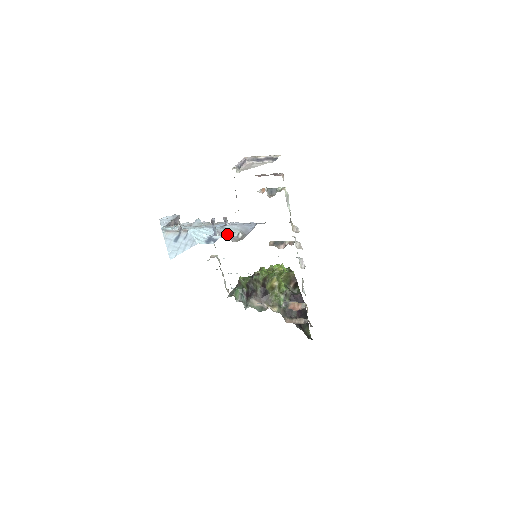
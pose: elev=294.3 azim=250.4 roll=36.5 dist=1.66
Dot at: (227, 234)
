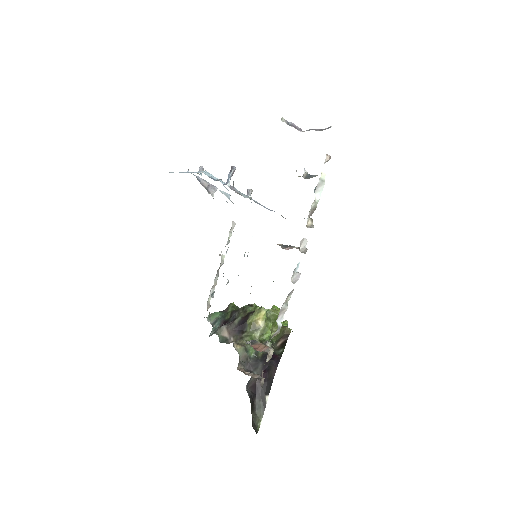
Dot at: occluded
